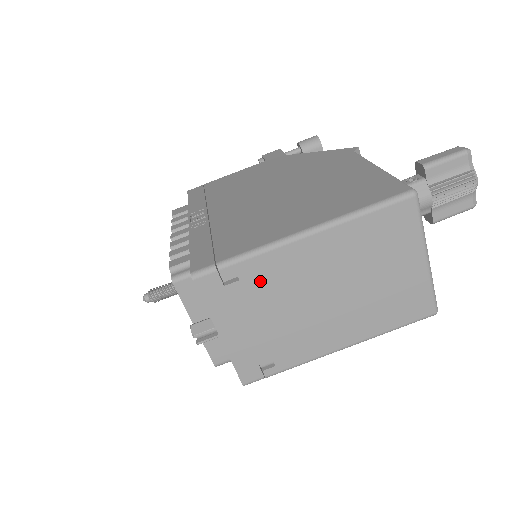
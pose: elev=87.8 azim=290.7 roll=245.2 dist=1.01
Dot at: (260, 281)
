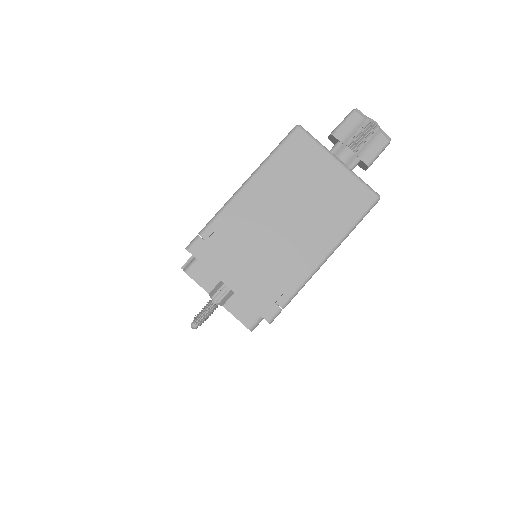
Dot at: (232, 231)
